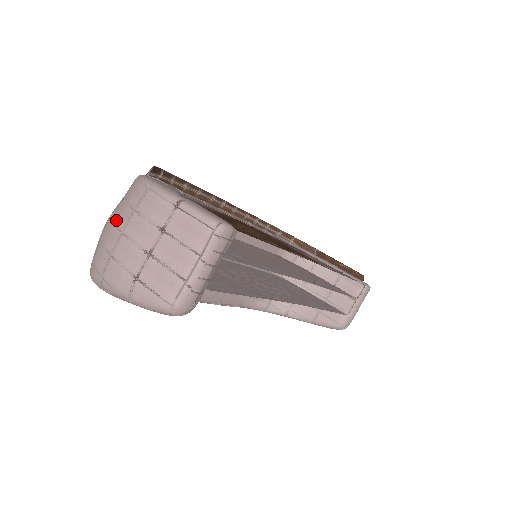
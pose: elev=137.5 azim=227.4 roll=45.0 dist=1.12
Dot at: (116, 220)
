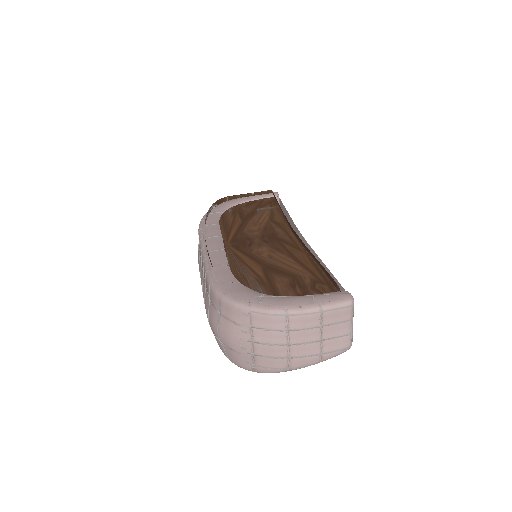
Dot at: (272, 342)
